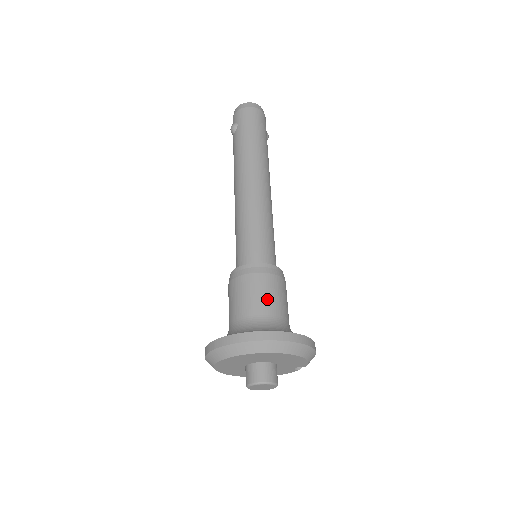
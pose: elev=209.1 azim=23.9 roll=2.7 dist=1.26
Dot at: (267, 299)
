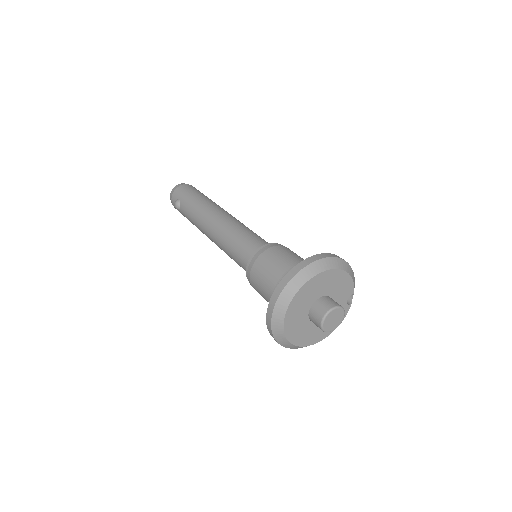
Dot at: (287, 258)
